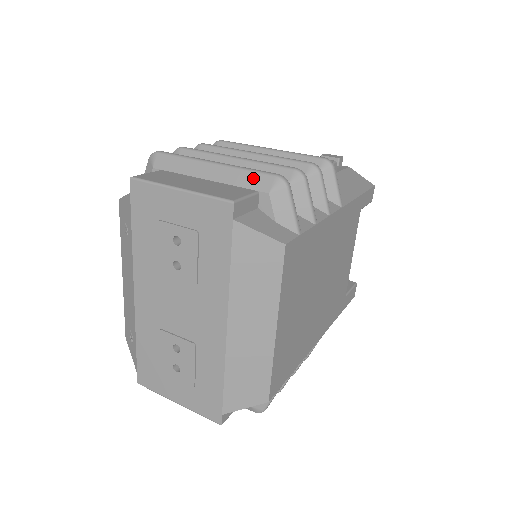
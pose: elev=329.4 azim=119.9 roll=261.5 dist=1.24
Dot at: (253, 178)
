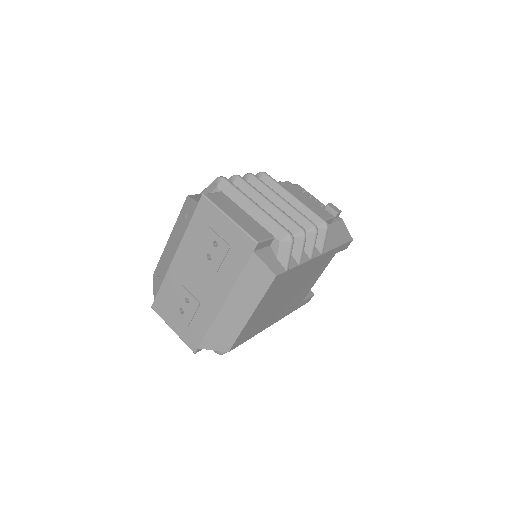
Dot at: (275, 227)
